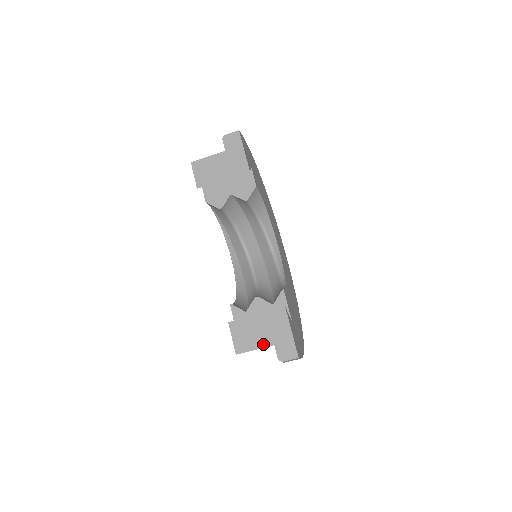
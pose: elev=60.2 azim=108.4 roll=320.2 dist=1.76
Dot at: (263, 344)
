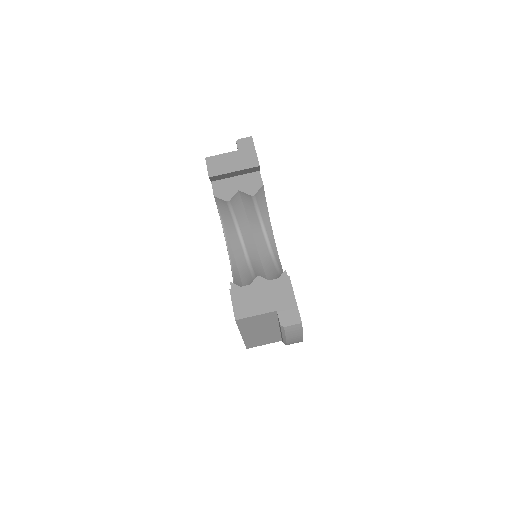
Dot at: (265, 310)
